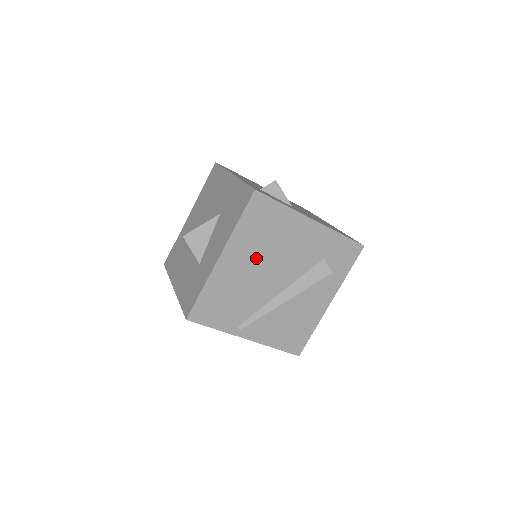
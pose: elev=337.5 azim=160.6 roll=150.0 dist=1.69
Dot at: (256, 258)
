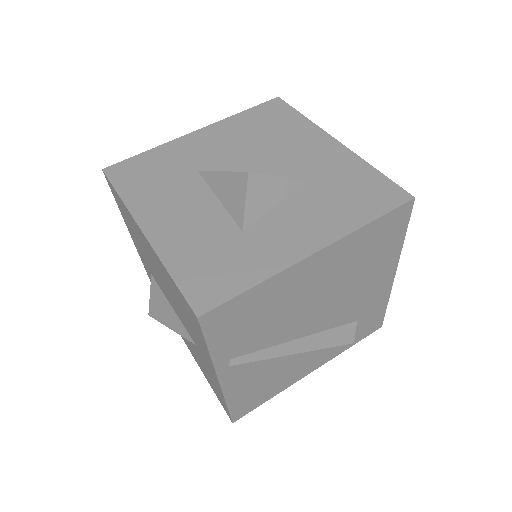
Dot at: (331, 281)
